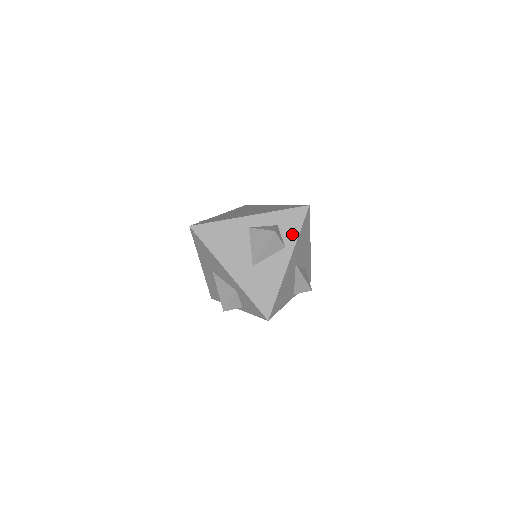
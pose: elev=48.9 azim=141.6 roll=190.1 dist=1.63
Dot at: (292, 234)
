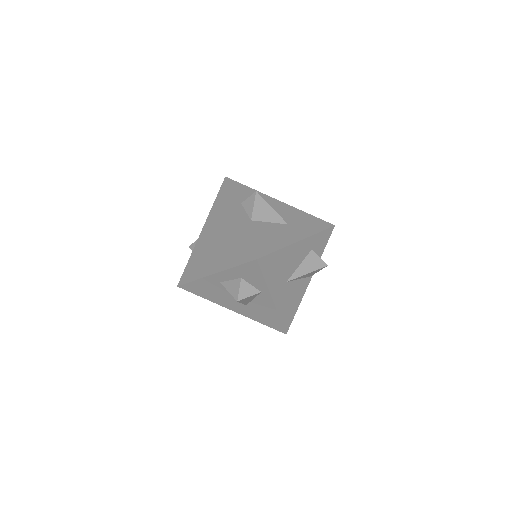
Dot at: (259, 283)
